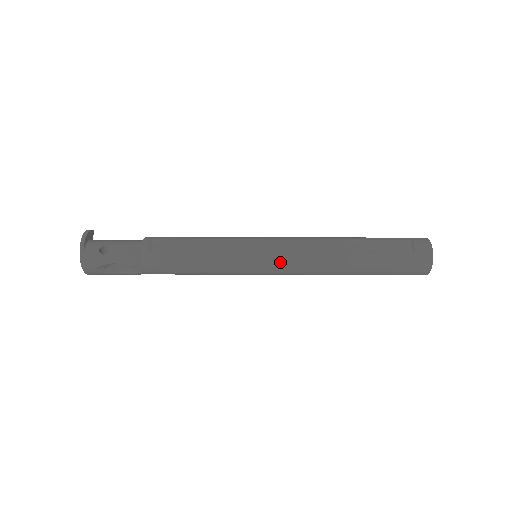
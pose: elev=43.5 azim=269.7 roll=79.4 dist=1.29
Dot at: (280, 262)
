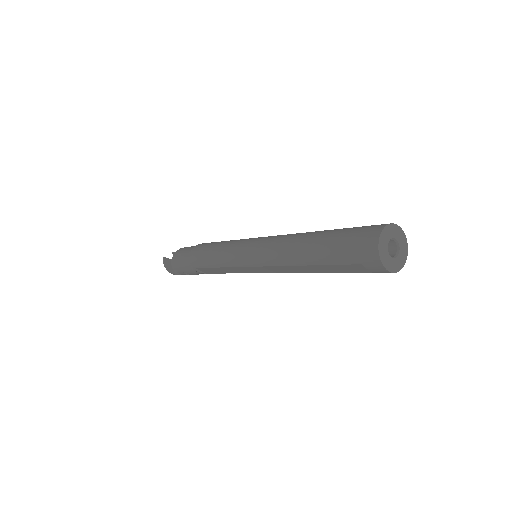
Dot at: occluded
